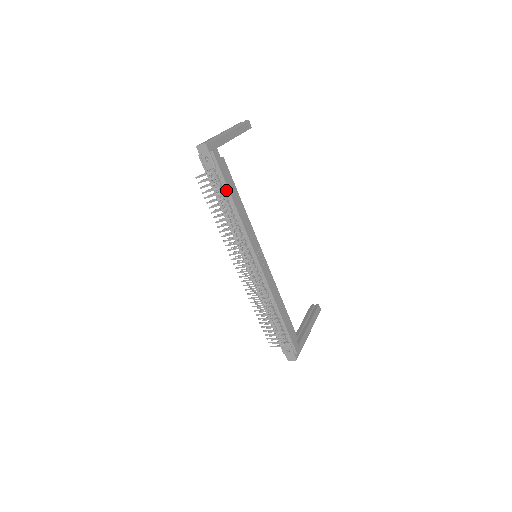
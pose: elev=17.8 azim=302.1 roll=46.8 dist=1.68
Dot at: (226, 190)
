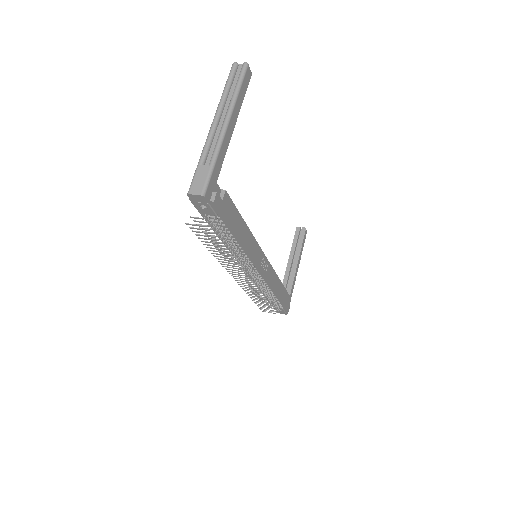
Dot at: (230, 230)
